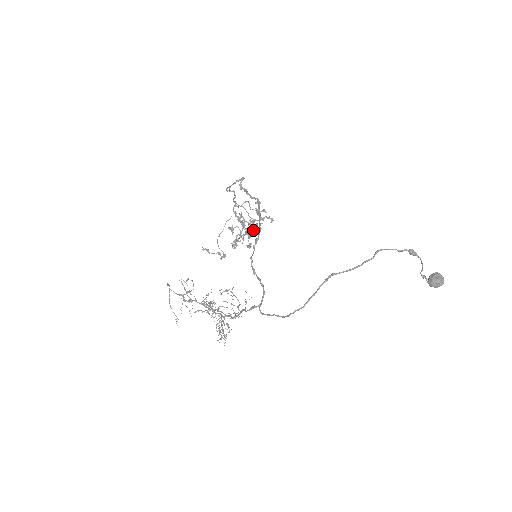
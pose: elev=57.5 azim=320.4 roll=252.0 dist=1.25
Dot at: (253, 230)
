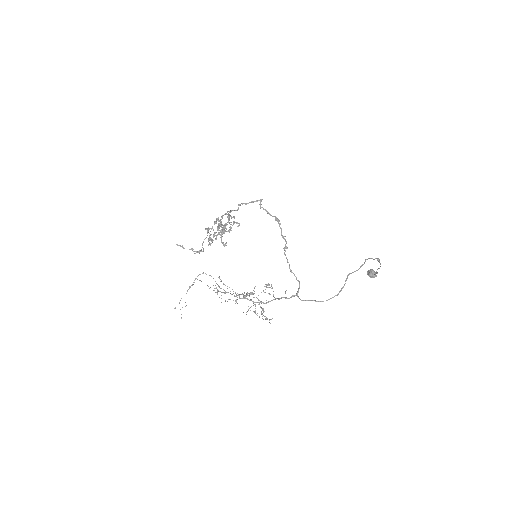
Dot at: occluded
